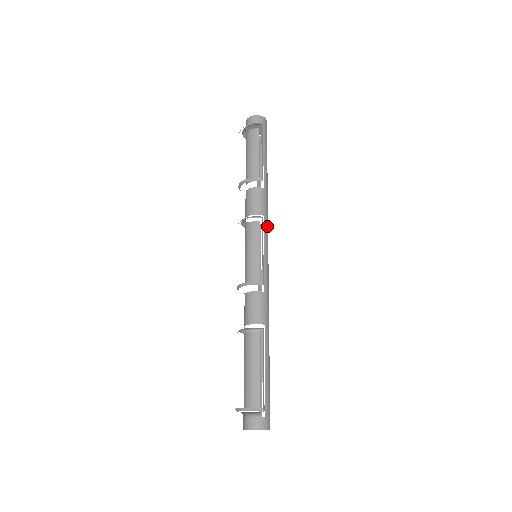
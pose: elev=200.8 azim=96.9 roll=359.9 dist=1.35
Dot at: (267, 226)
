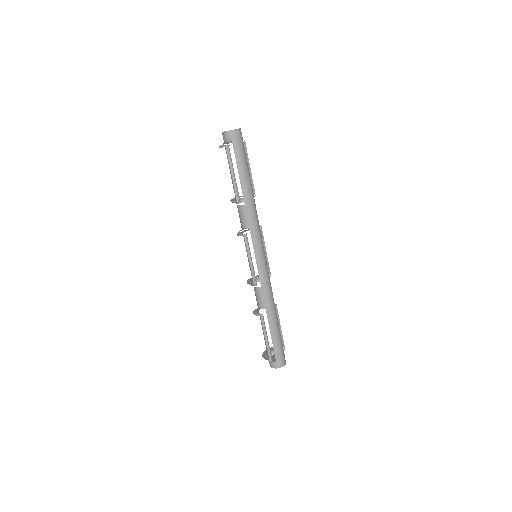
Dot at: (255, 235)
